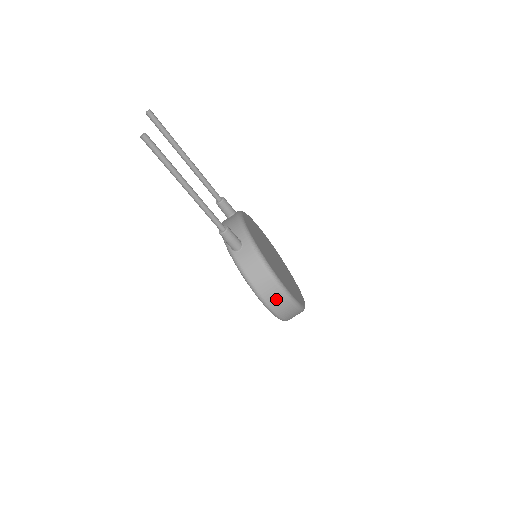
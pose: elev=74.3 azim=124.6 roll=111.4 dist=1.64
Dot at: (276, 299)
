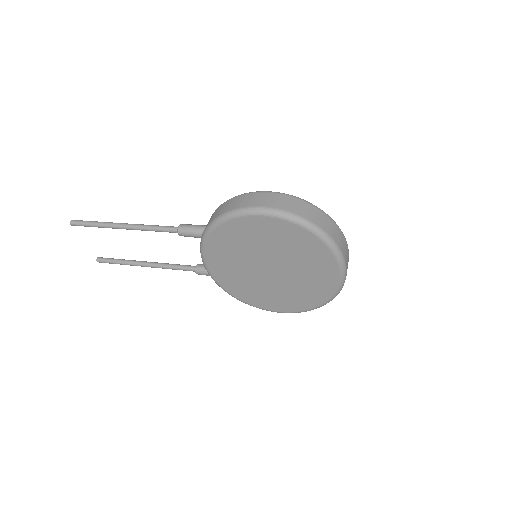
Dot at: (258, 199)
